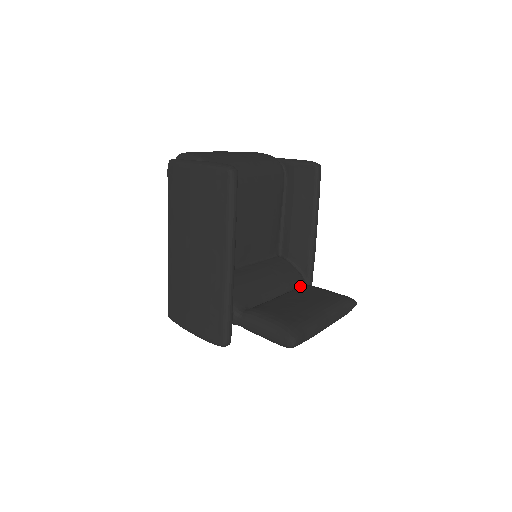
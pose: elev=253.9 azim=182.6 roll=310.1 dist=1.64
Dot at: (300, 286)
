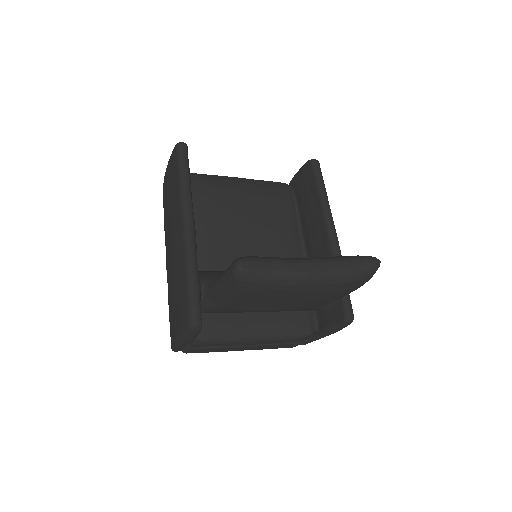
Dot at: occluded
